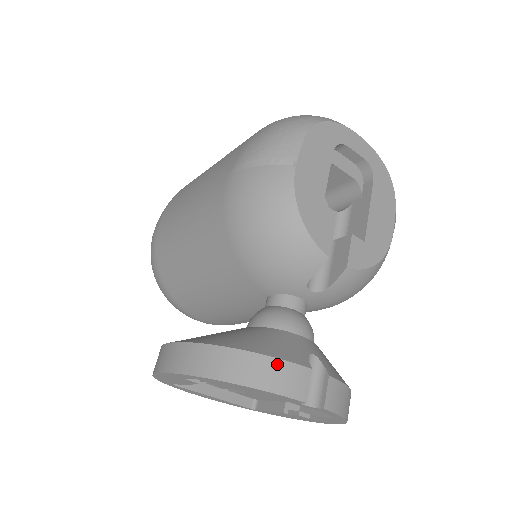
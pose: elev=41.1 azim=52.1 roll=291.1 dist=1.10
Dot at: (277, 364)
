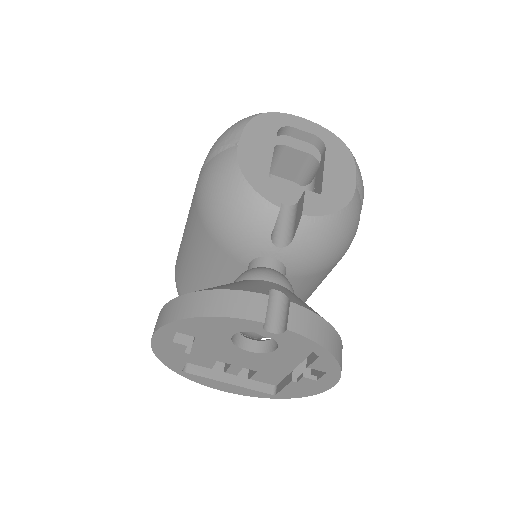
Dot at: (233, 294)
